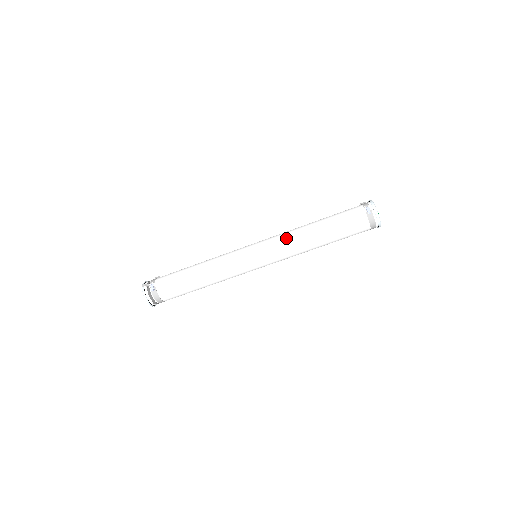
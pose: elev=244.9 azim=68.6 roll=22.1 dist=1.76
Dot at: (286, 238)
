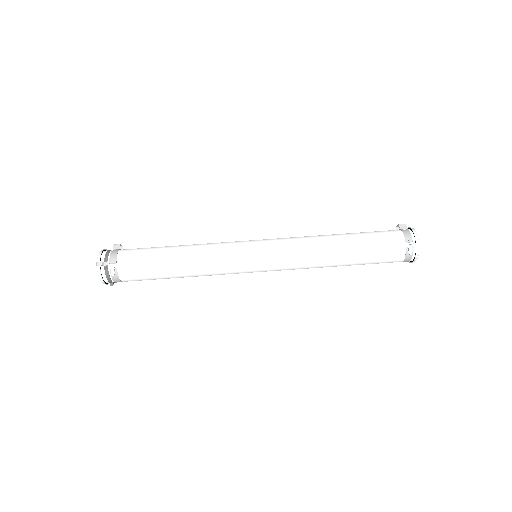
Dot at: (303, 253)
